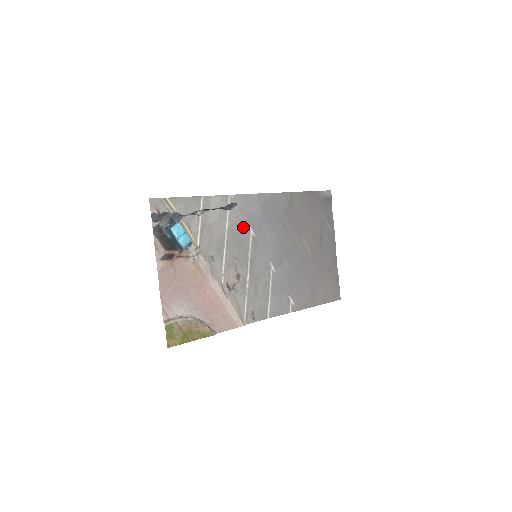
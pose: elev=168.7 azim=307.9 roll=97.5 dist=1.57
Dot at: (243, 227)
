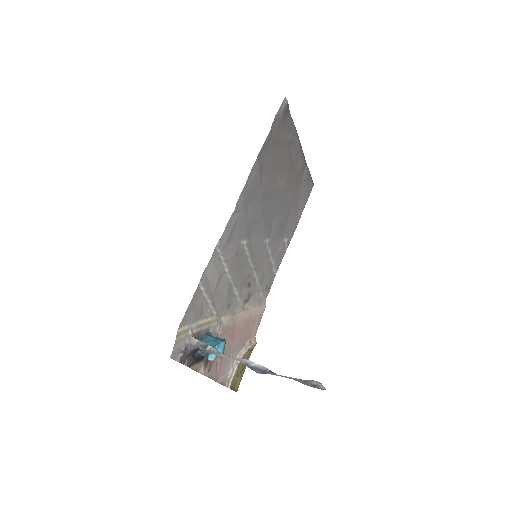
Dot at: (237, 250)
